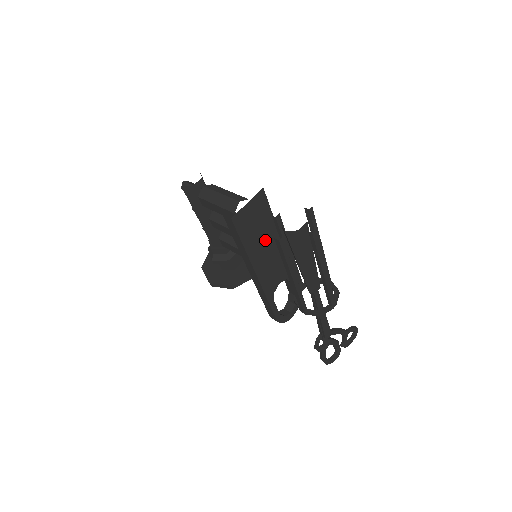
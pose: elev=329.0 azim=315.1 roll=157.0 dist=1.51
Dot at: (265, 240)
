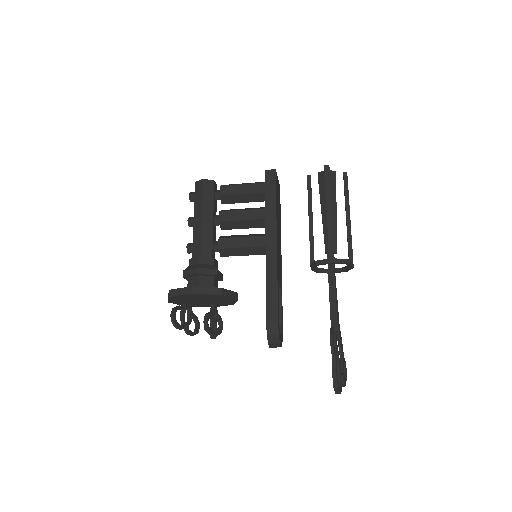
Dot at: (279, 224)
